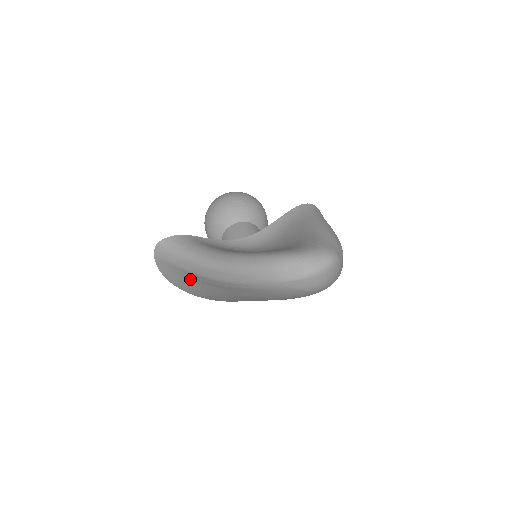
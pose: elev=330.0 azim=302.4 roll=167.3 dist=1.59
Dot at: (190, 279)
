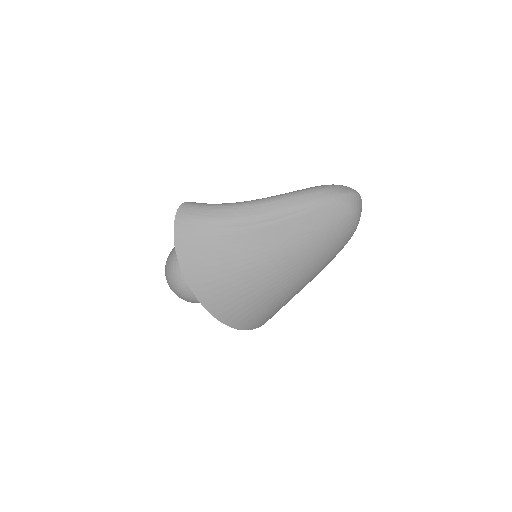
Dot at: (217, 241)
